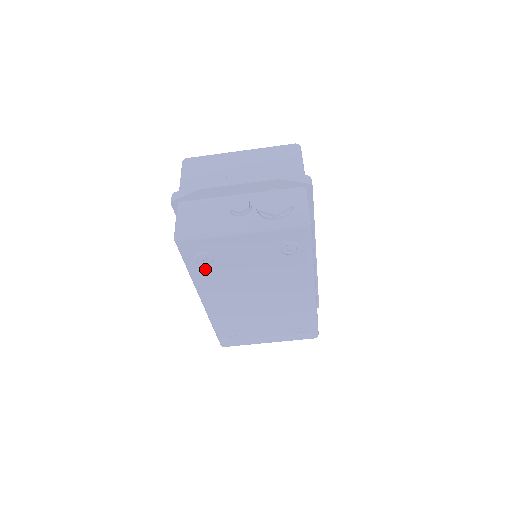
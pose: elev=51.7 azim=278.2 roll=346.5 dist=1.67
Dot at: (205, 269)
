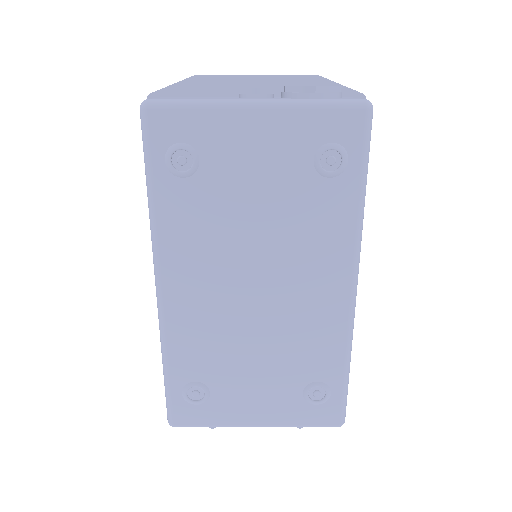
Dot at: (178, 192)
